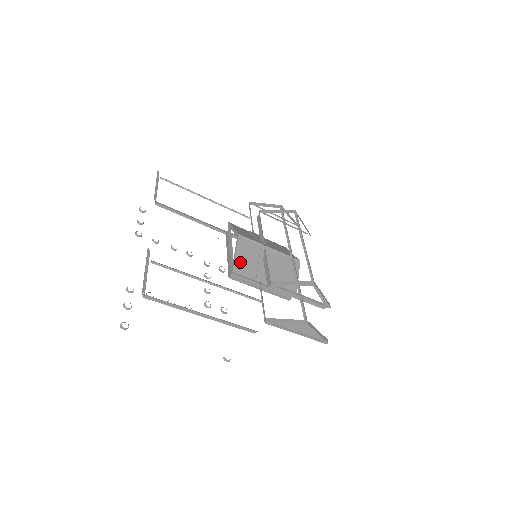
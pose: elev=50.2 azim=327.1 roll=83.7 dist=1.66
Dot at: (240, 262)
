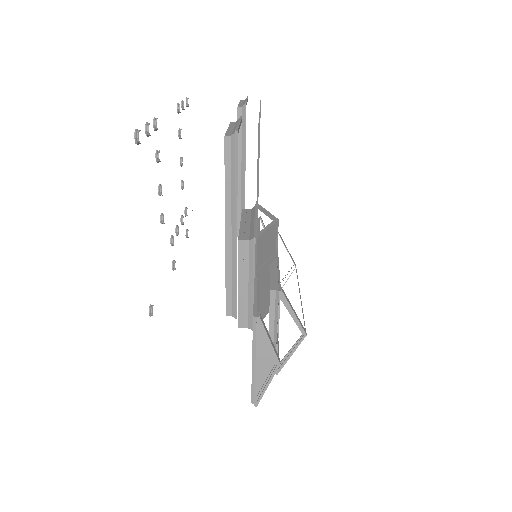
Dot at: (263, 240)
